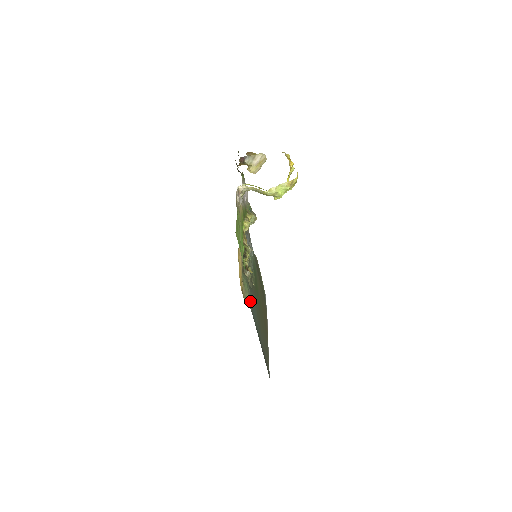
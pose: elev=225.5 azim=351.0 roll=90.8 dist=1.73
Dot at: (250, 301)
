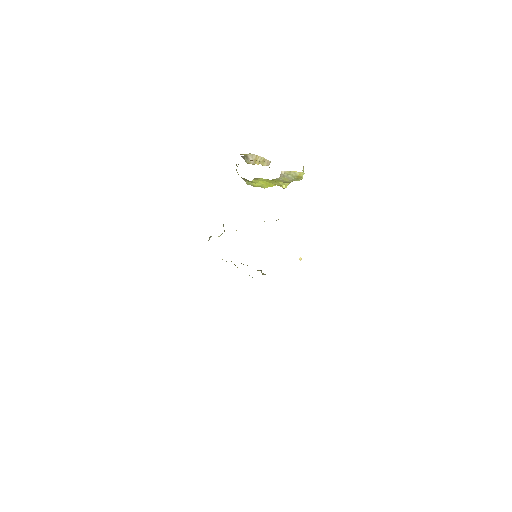
Dot at: occluded
